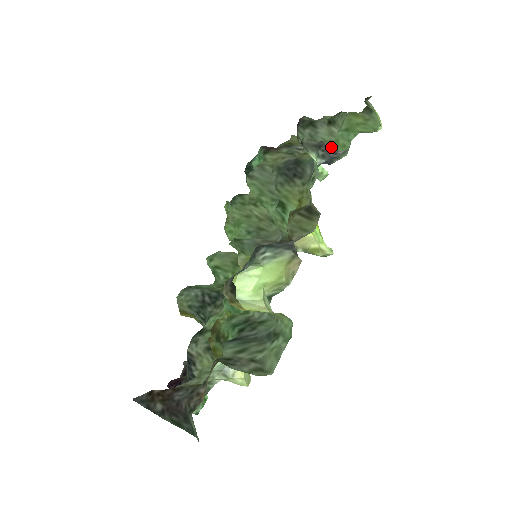
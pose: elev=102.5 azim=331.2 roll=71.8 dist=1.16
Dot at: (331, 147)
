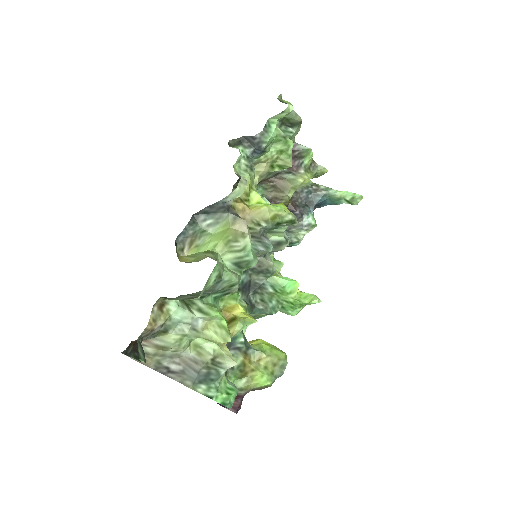
Dot at: (249, 136)
